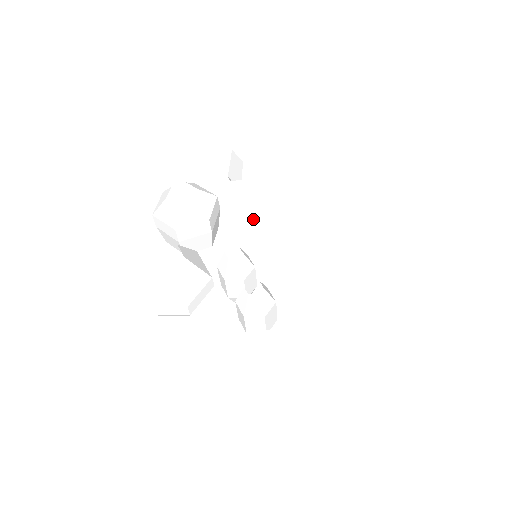
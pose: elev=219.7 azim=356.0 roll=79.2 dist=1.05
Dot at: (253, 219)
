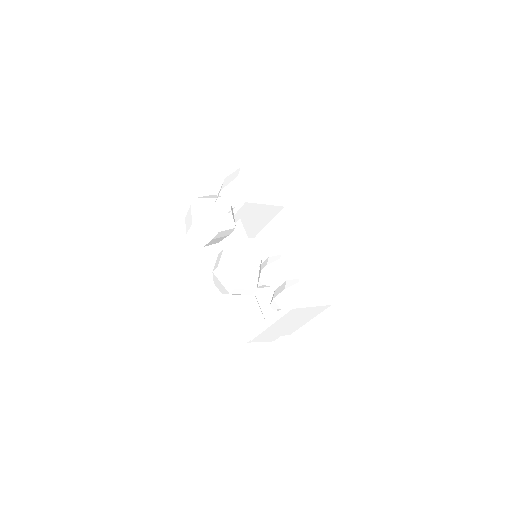
Dot at: occluded
